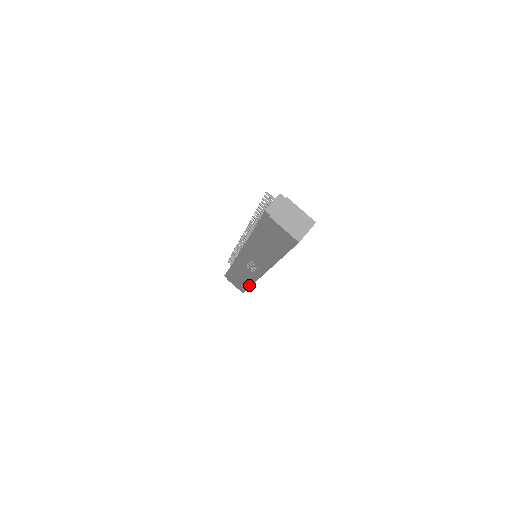
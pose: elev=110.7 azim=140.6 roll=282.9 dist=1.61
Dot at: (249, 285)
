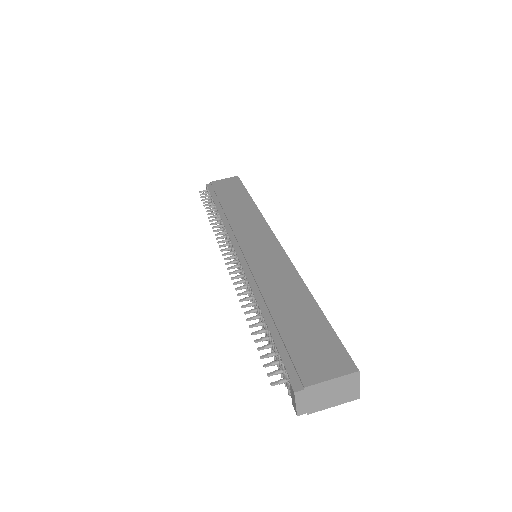
Dot at: occluded
